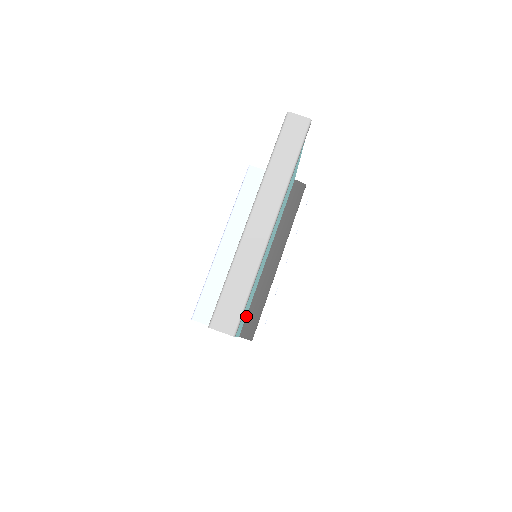
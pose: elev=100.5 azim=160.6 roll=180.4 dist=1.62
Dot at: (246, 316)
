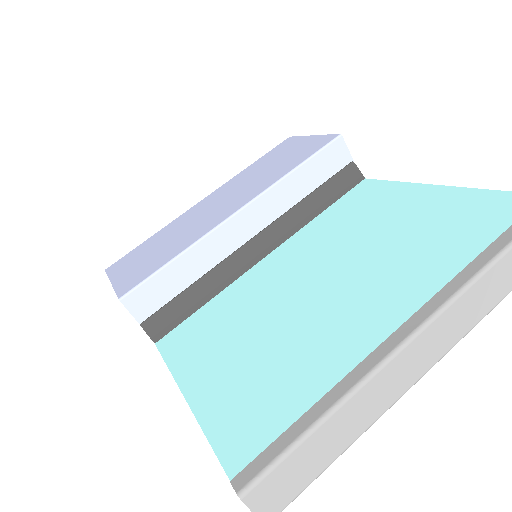
Dot at: occluded
